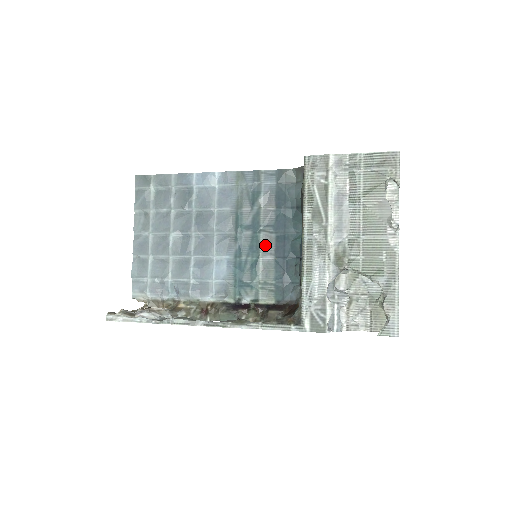
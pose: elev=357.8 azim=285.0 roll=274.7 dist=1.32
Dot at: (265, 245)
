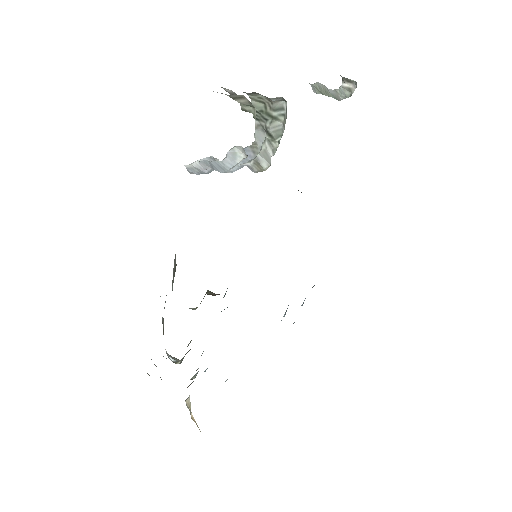
Dot at: occluded
